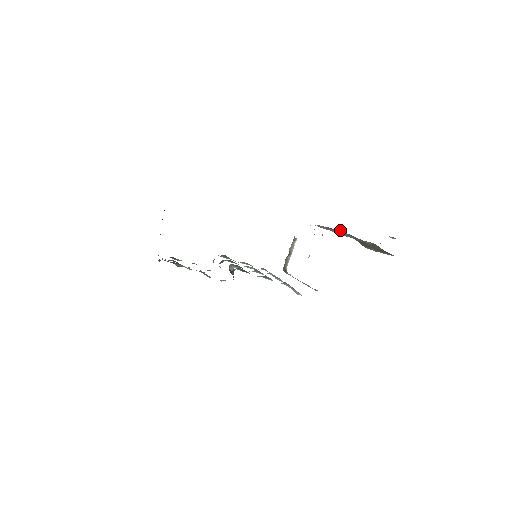
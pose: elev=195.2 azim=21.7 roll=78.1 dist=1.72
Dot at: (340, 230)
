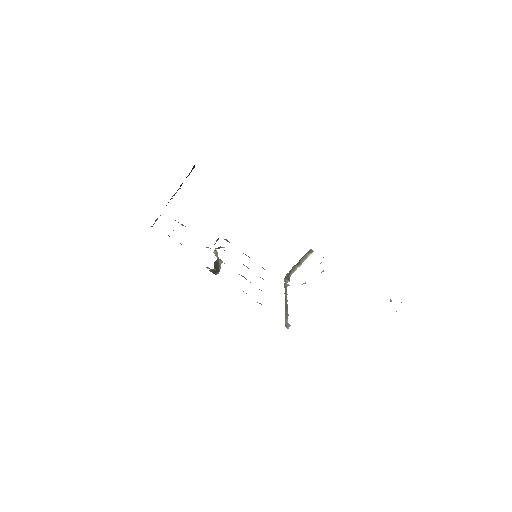
Dot at: occluded
